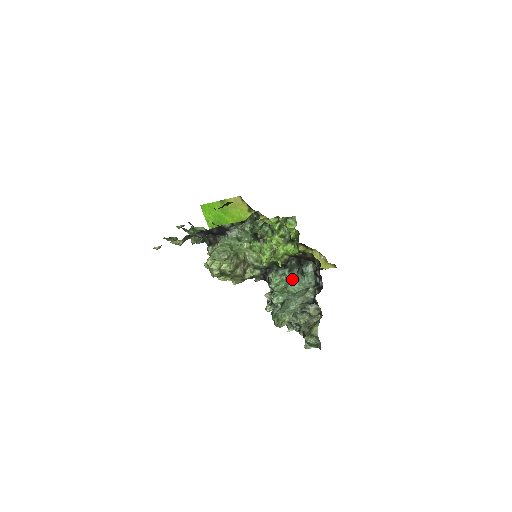
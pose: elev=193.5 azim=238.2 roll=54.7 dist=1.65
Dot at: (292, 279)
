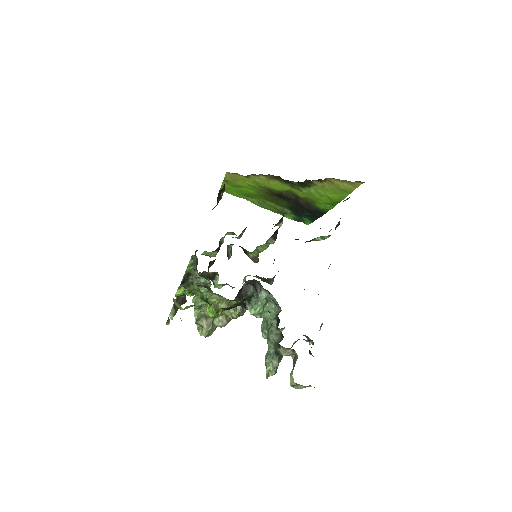
Dot at: (263, 307)
